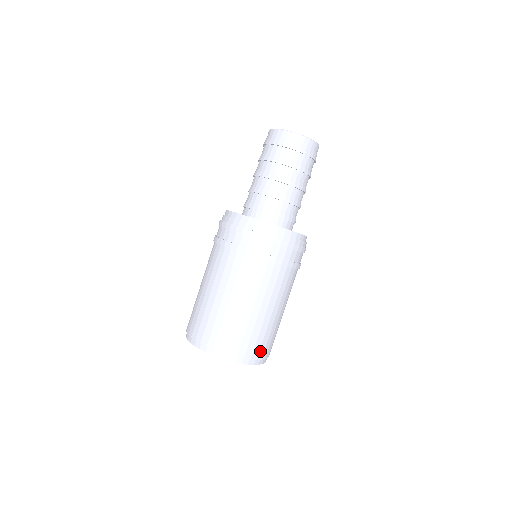
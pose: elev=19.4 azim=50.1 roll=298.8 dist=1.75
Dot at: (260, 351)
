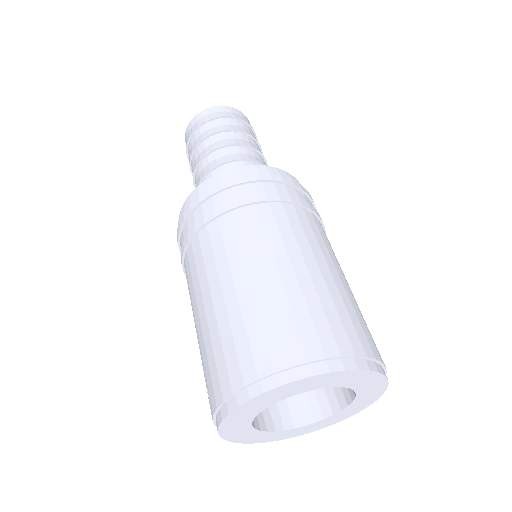
Dot at: (369, 343)
